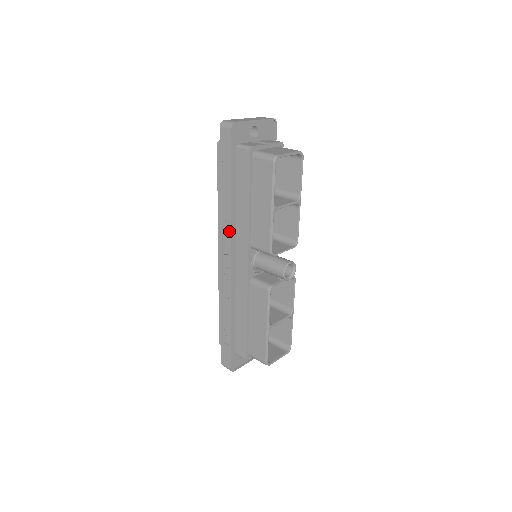
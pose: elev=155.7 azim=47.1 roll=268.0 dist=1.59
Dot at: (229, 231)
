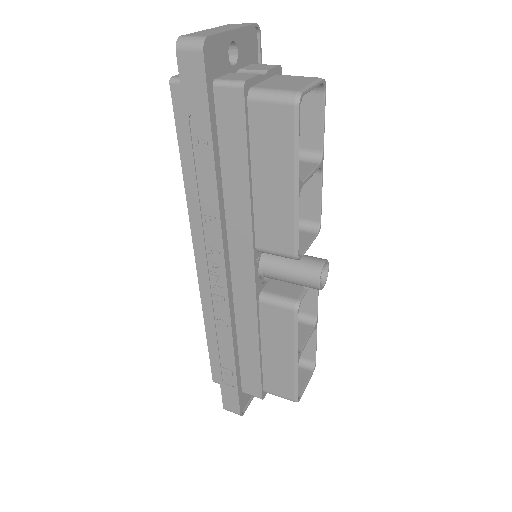
Dot at: (217, 232)
